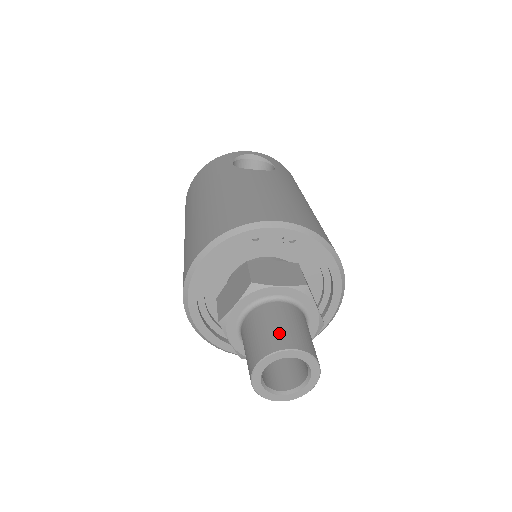
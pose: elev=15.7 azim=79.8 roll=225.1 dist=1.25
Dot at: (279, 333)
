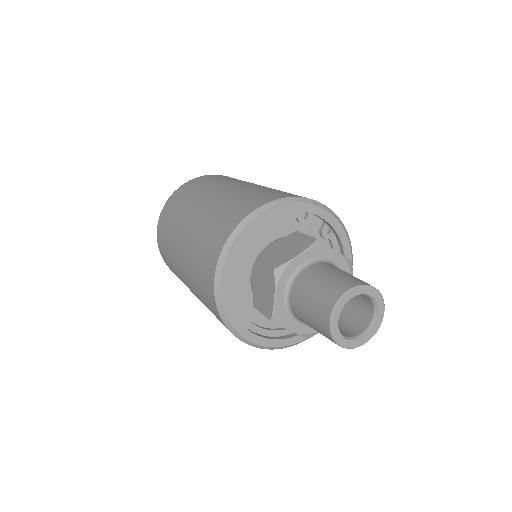
Dot at: (355, 277)
